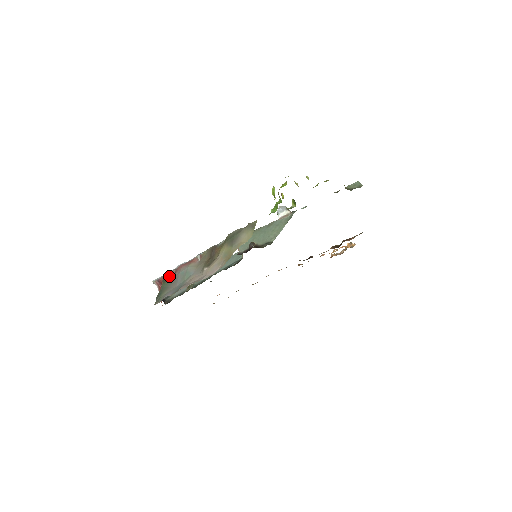
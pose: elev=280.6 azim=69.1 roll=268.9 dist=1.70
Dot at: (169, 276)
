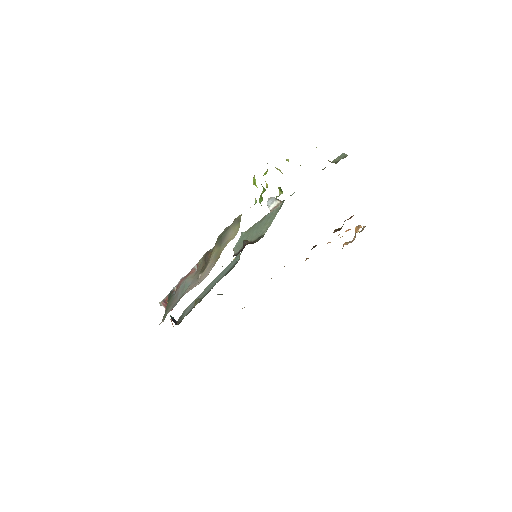
Dot at: (172, 294)
